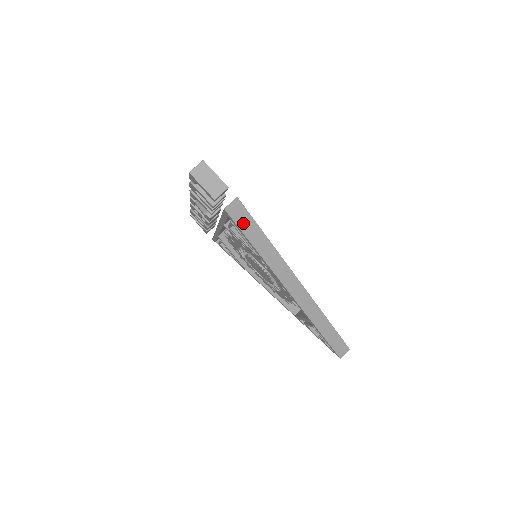
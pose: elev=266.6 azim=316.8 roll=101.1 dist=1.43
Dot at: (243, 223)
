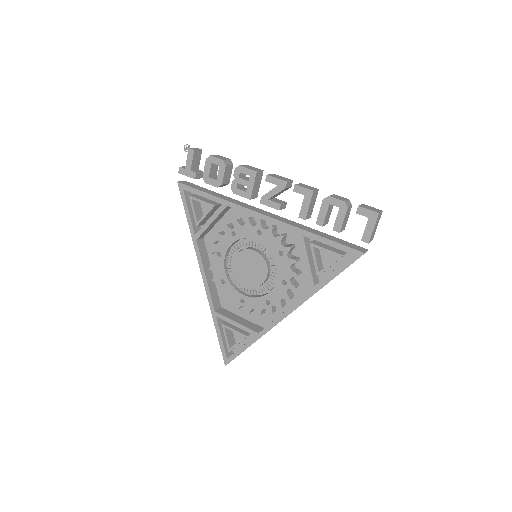
Dot at: occluded
